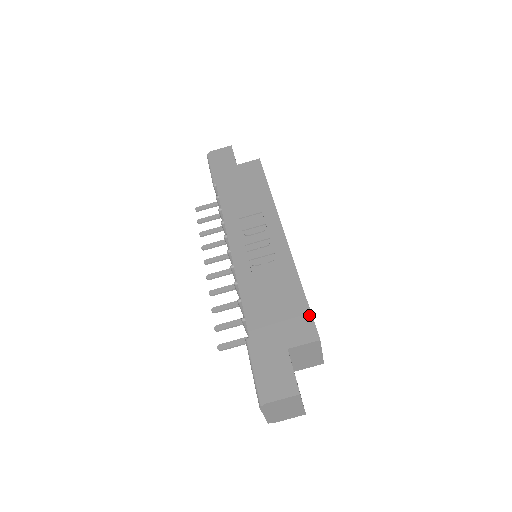
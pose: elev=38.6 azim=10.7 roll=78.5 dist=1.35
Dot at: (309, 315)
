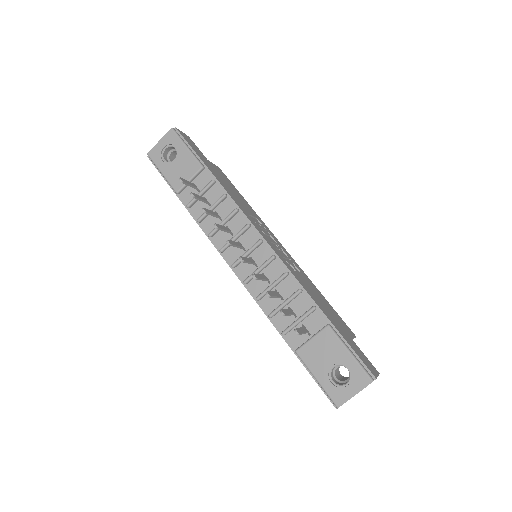
Dot at: (340, 317)
